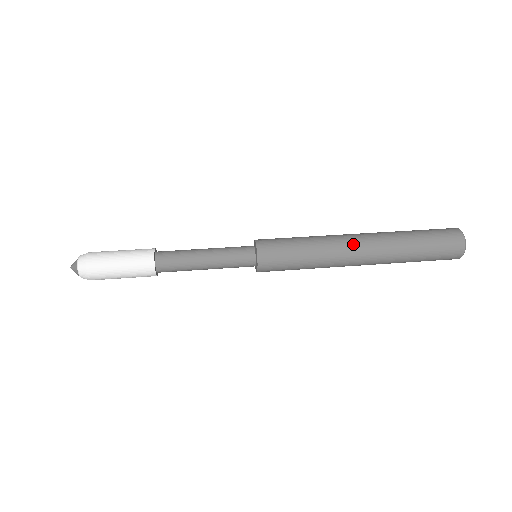
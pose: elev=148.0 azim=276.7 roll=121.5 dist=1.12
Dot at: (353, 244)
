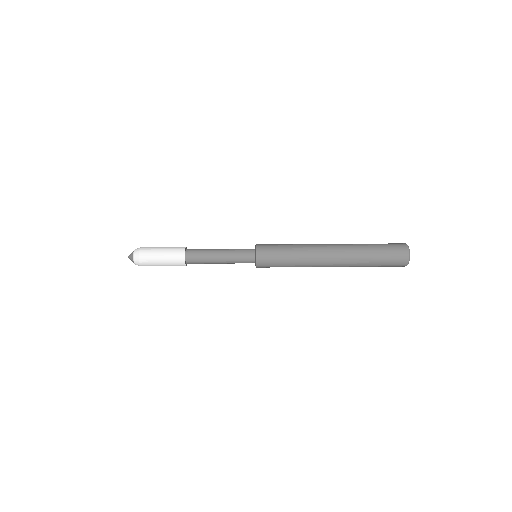
Dot at: (325, 247)
